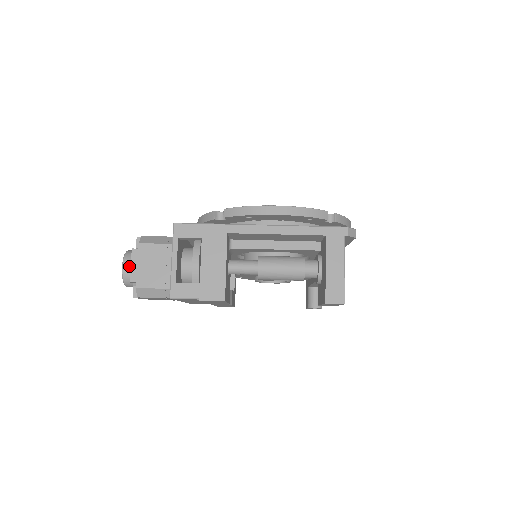
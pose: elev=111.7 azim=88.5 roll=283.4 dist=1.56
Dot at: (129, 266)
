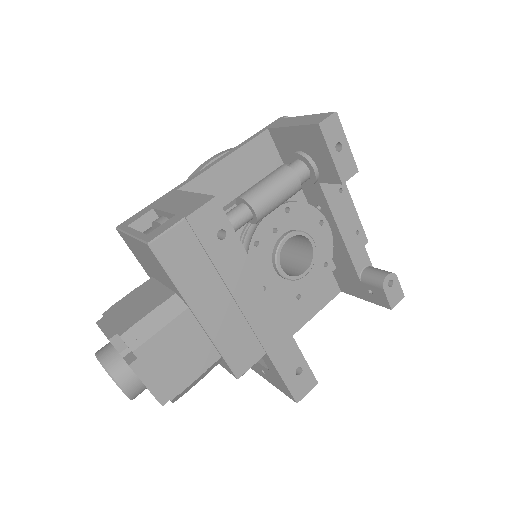
Dot at: (105, 348)
